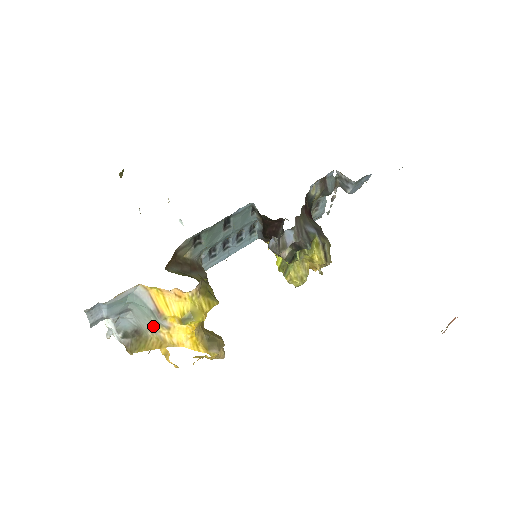
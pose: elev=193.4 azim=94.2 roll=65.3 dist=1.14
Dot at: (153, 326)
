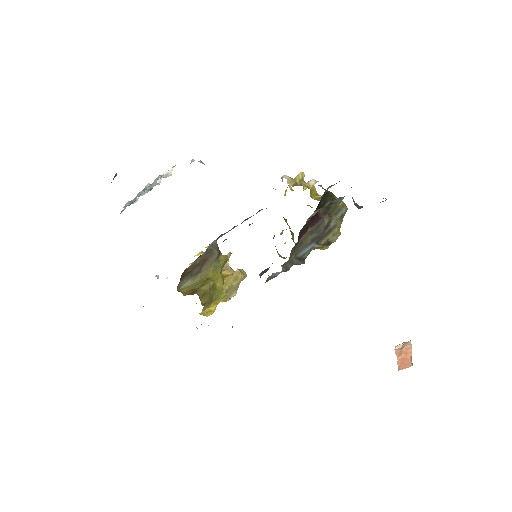
Dot at: occluded
